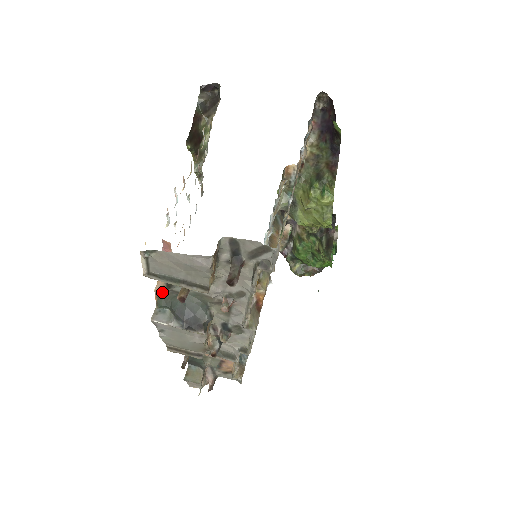
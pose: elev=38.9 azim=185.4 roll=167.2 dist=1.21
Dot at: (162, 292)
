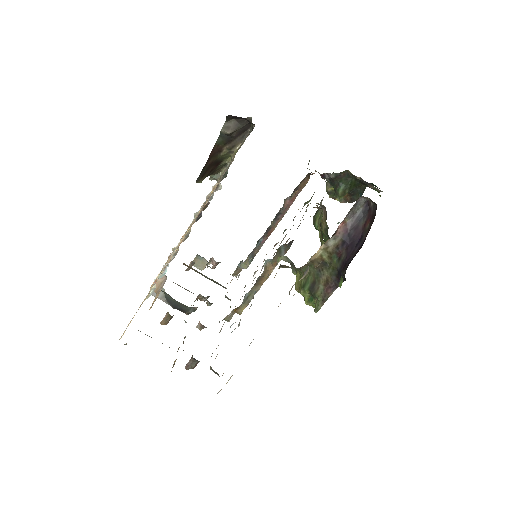
Dot at: occluded
